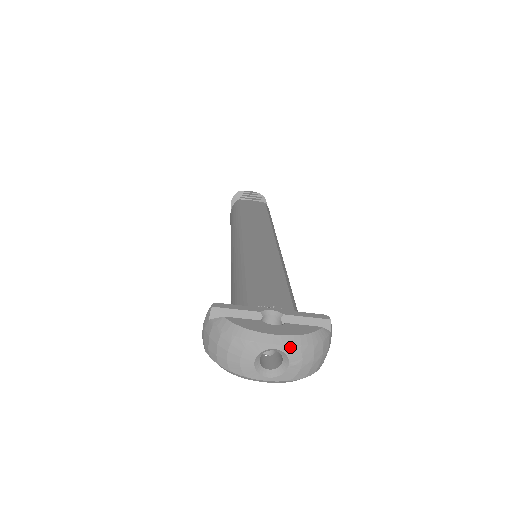
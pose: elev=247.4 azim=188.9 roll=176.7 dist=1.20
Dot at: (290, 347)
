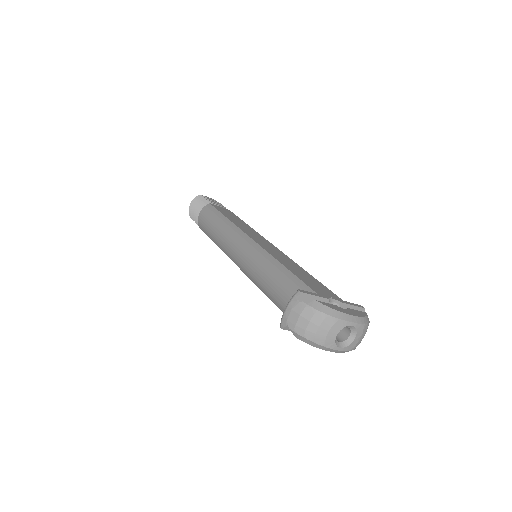
Dot at: (360, 325)
